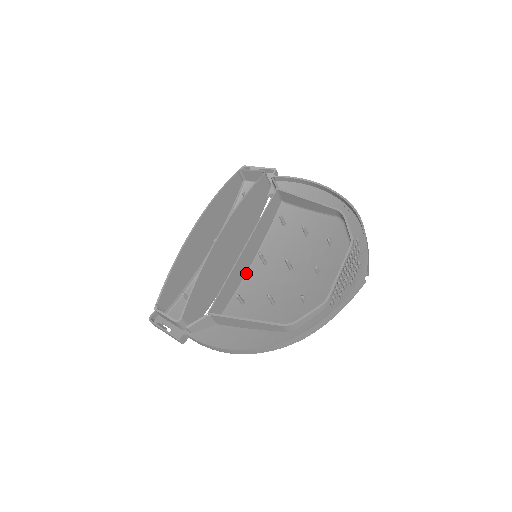
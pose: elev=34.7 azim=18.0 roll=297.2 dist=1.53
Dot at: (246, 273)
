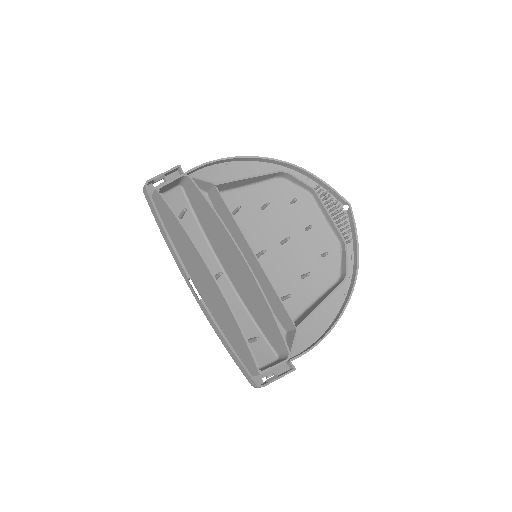
Dot at: occluded
